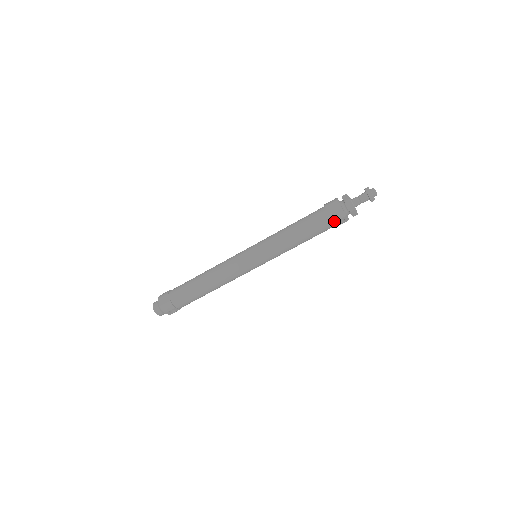
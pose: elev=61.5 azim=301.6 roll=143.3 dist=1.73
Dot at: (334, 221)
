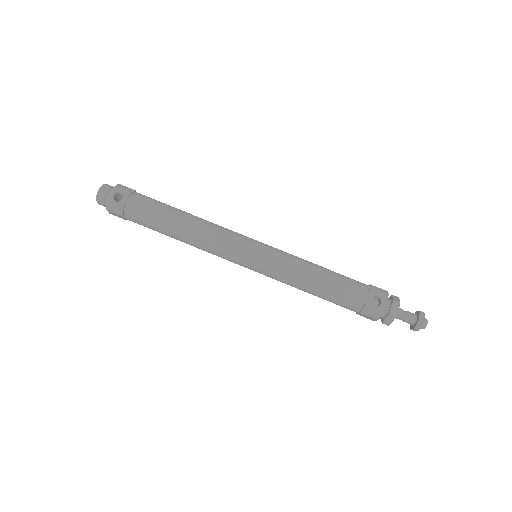
Dot at: (372, 290)
